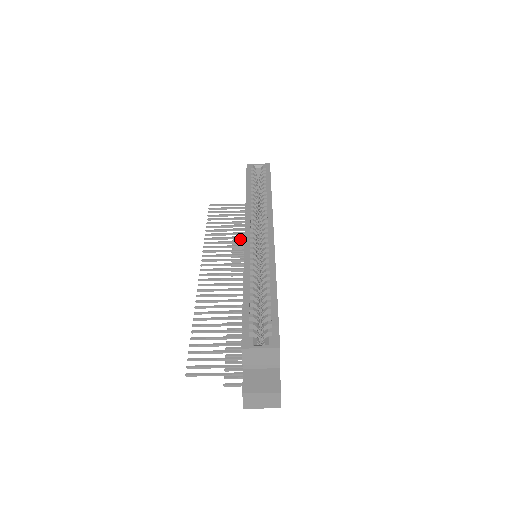
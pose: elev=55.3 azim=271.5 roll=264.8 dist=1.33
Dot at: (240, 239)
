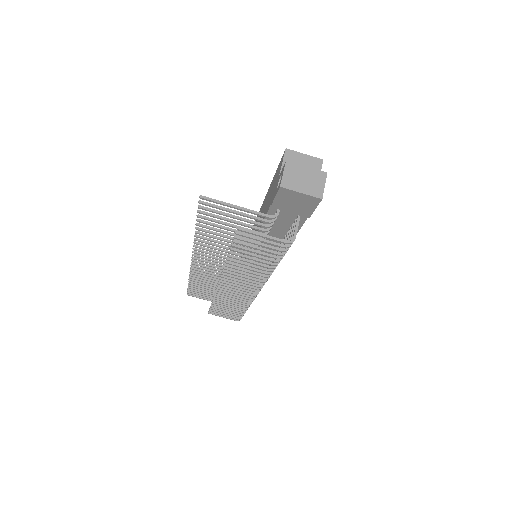
Dot at: (220, 303)
